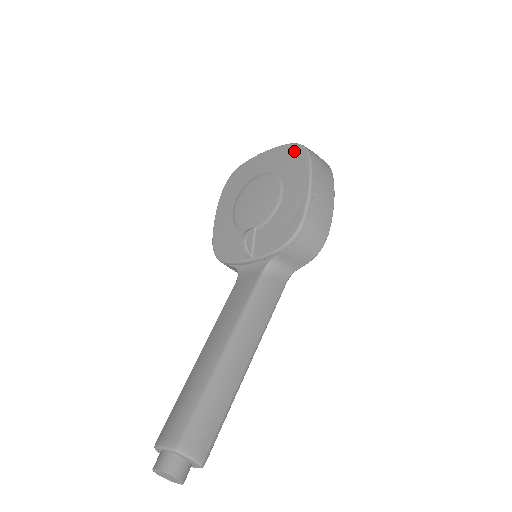
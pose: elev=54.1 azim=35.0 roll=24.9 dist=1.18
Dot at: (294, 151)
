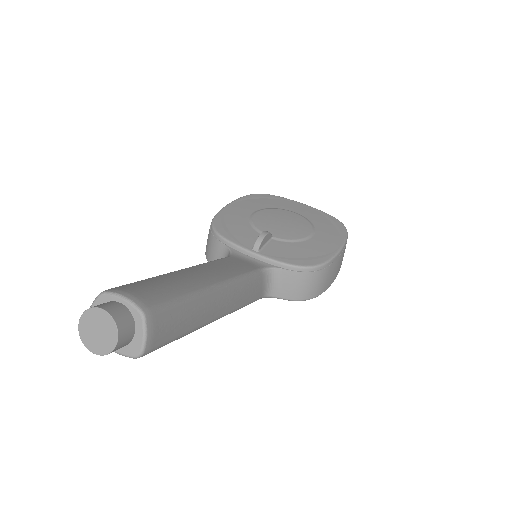
Dot at: (334, 221)
